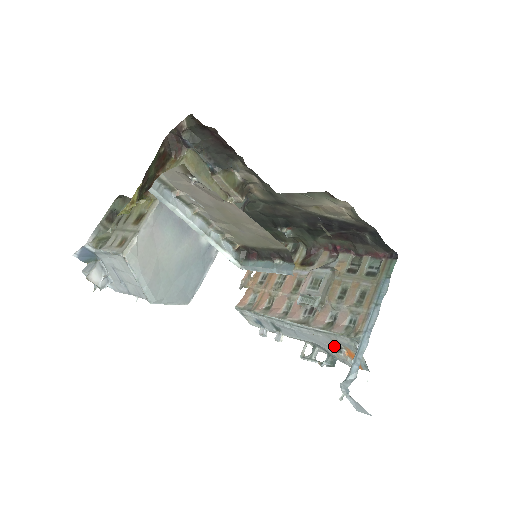
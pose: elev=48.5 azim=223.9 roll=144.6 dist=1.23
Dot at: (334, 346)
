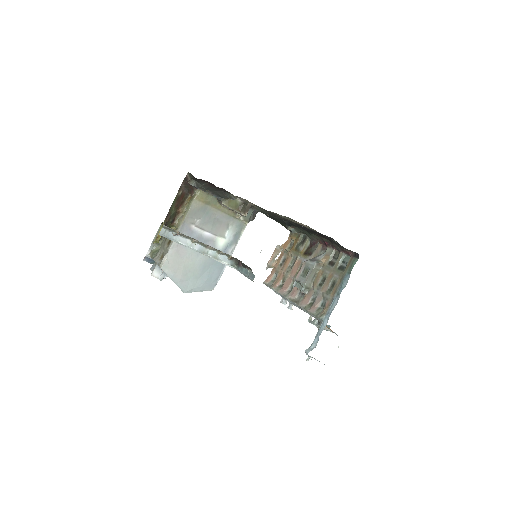
Dot at: occluded
